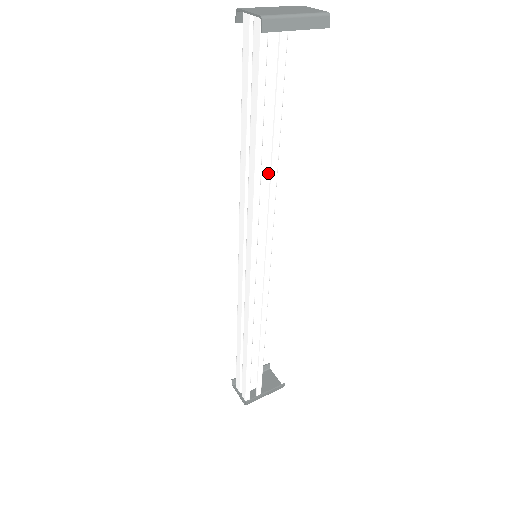
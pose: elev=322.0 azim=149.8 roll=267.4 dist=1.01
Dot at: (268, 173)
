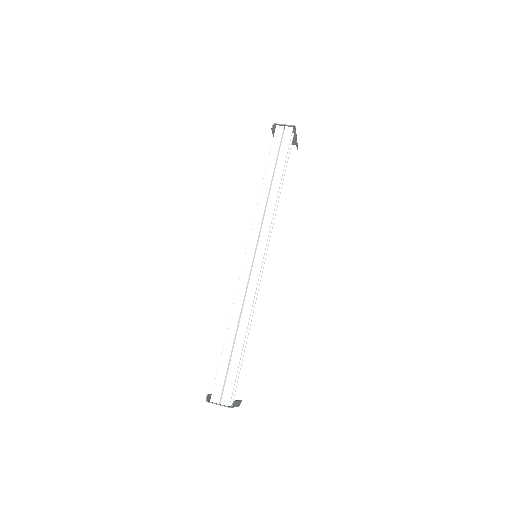
Dot at: occluded
